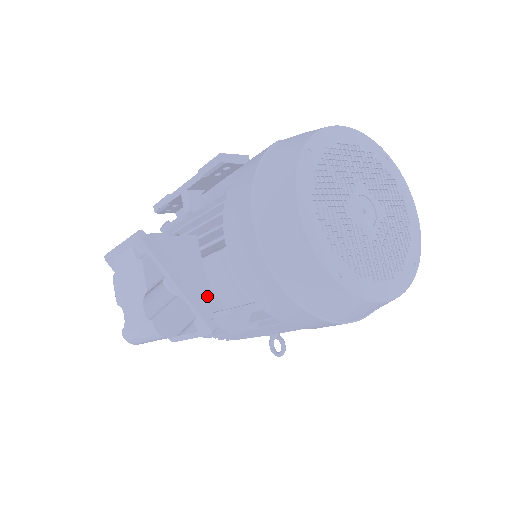
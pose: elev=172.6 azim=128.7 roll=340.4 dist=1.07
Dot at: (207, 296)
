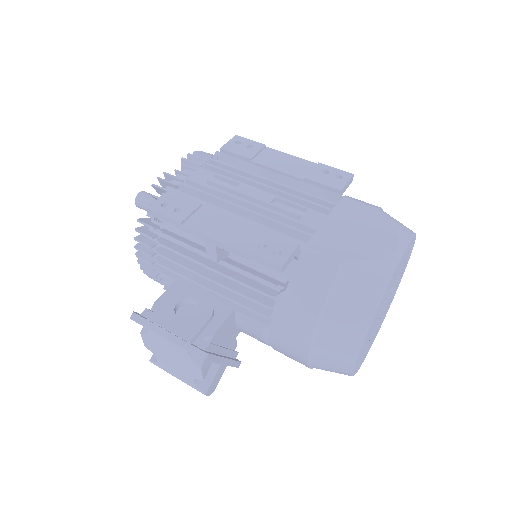
Dot at: (235, 344)
